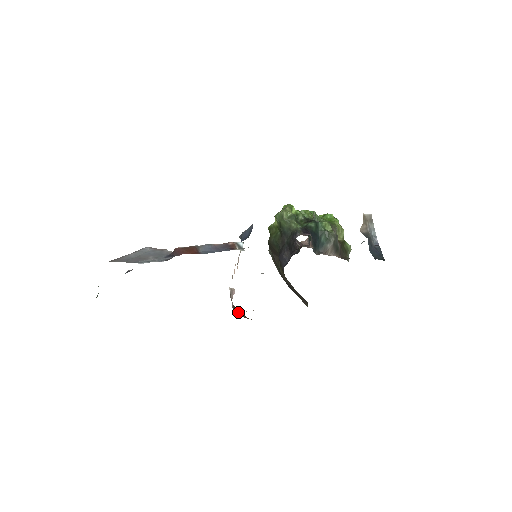
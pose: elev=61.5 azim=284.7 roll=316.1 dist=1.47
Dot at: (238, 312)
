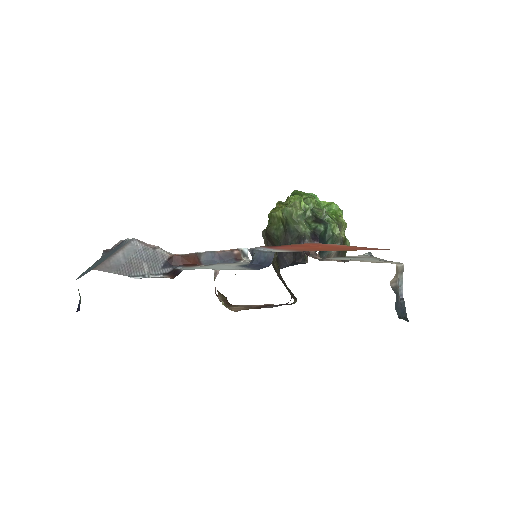
Dot at: (223, 302)
